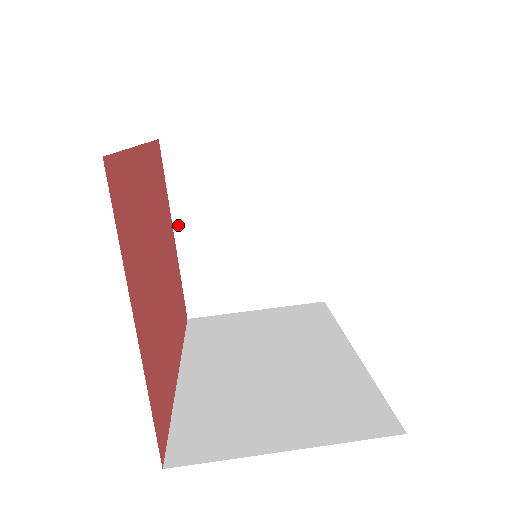
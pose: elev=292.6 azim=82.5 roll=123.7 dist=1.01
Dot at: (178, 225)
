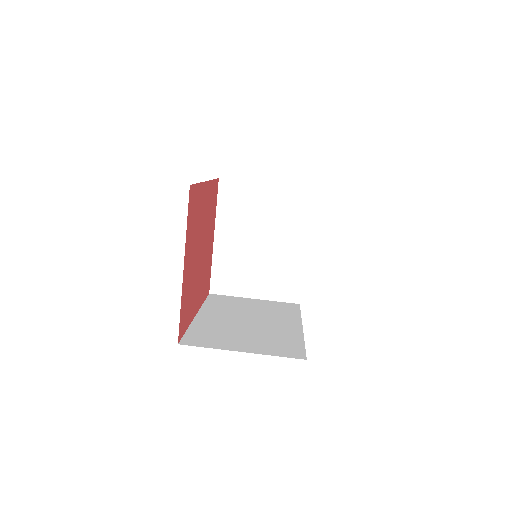
Dot at: (218, 232)
